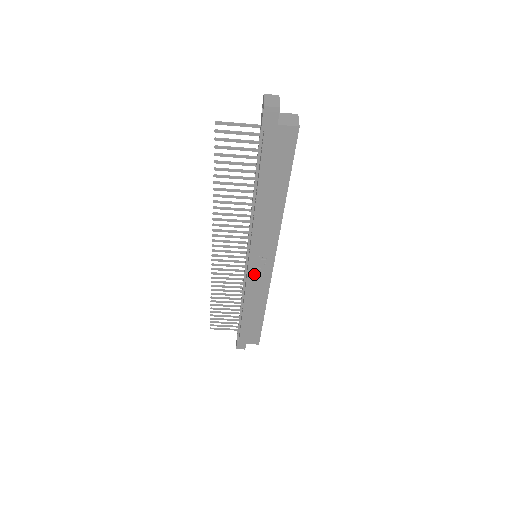
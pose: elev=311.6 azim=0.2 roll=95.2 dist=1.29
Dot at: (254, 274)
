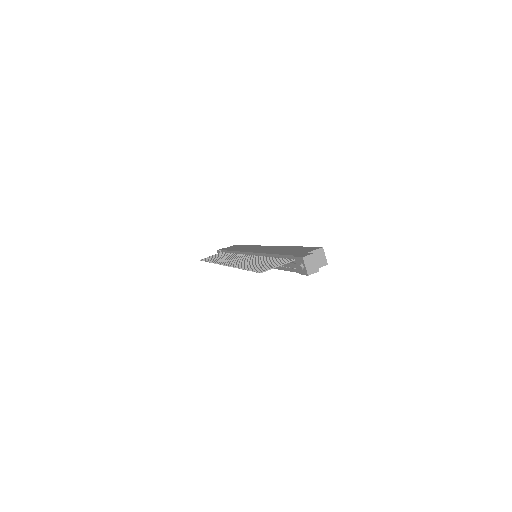
Dot at: occluded
